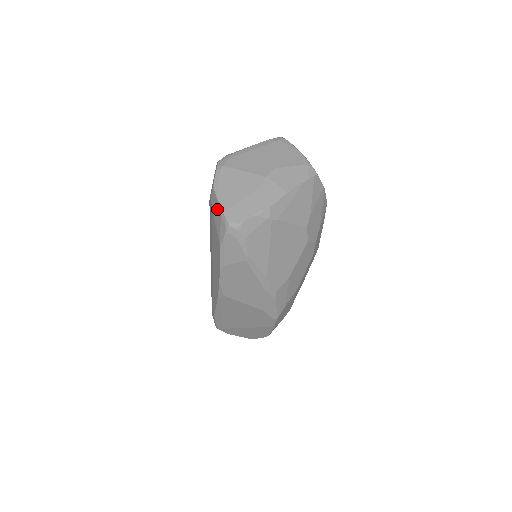
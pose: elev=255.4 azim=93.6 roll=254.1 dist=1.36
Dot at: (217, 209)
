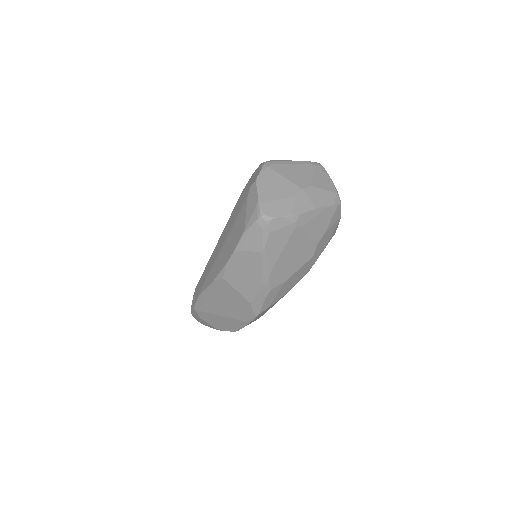
Dot at: (254, 200)
